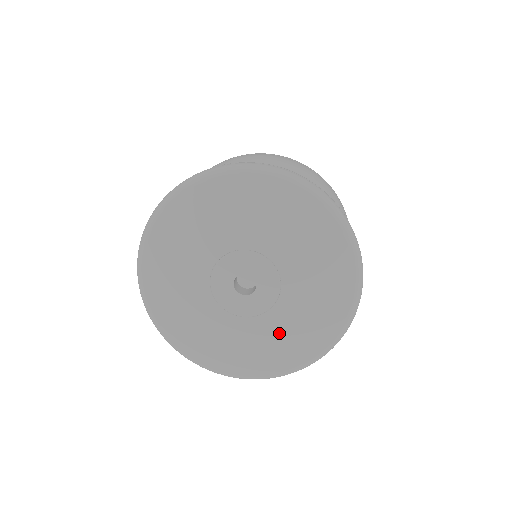
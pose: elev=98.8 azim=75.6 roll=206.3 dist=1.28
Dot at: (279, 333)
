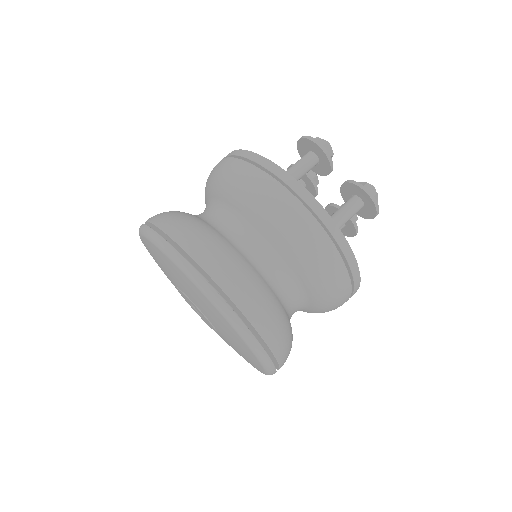
Dot at: occluded
